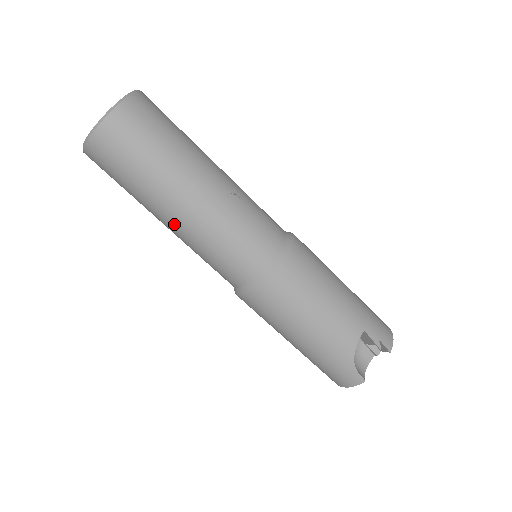
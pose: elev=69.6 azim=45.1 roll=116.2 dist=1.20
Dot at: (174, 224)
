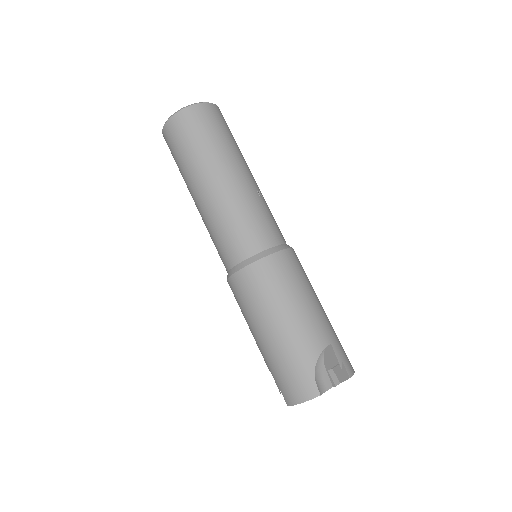
Dot at: (206, 194)
